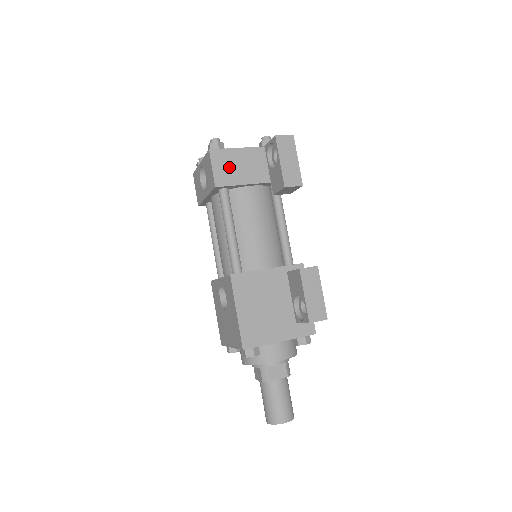
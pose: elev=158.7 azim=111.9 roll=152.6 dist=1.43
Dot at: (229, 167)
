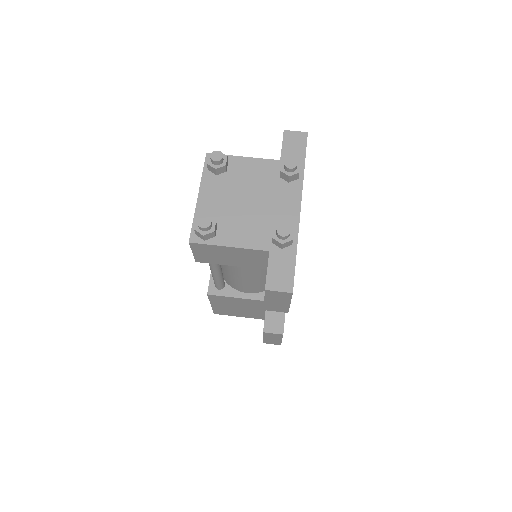
Dot at: (215, 255)
